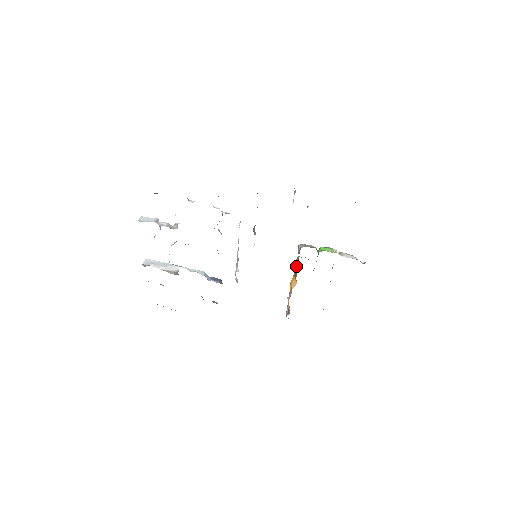
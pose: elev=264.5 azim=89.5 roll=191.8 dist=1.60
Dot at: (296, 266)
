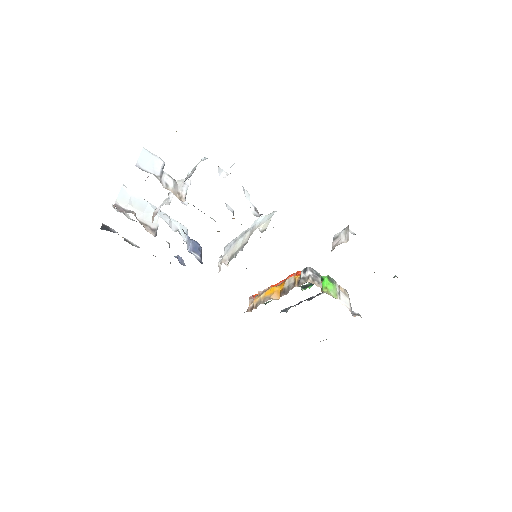
Dot at: (290, 289)
